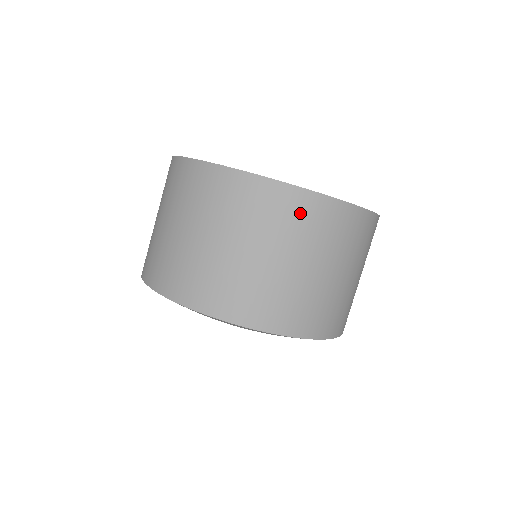
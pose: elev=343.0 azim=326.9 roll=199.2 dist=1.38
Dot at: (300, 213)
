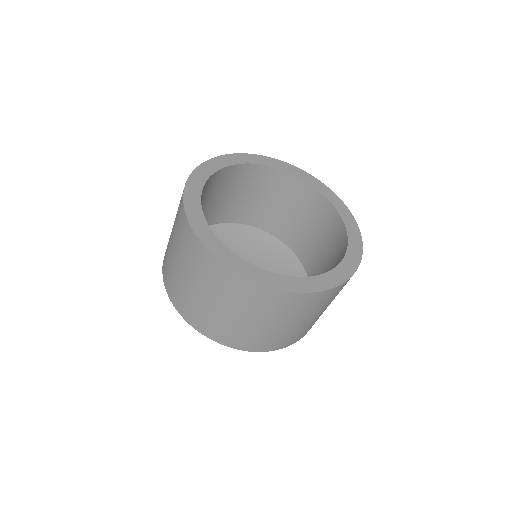
Dot at: (319, 301)
